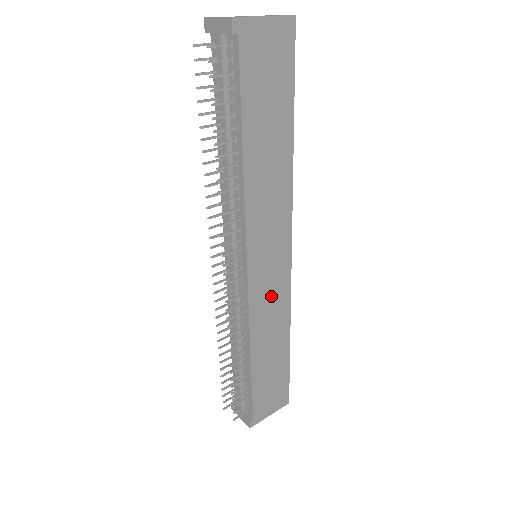
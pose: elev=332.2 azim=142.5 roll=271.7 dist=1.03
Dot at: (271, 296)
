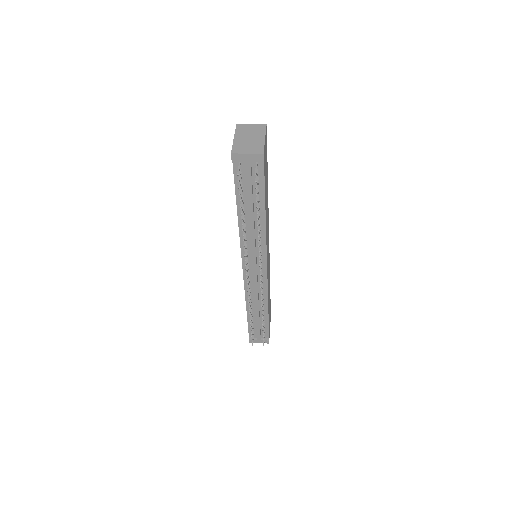
Dot at: (268, 271)
